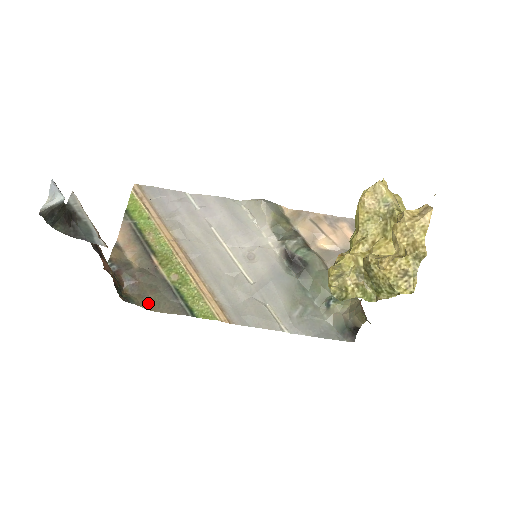
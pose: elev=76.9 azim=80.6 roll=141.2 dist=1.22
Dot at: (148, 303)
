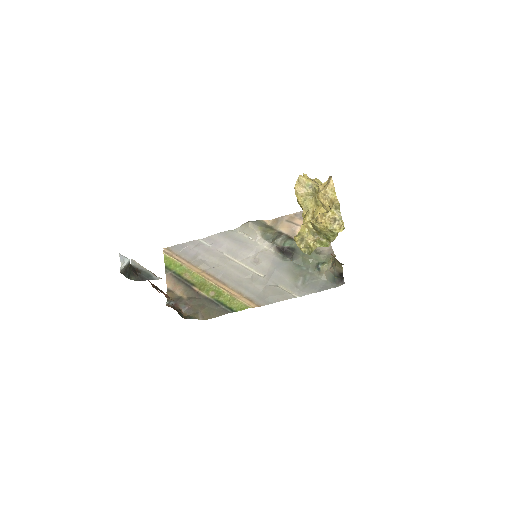
Dot at: (202, 316)
